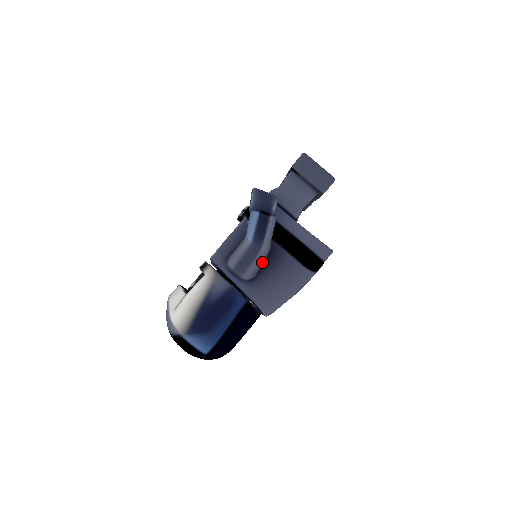
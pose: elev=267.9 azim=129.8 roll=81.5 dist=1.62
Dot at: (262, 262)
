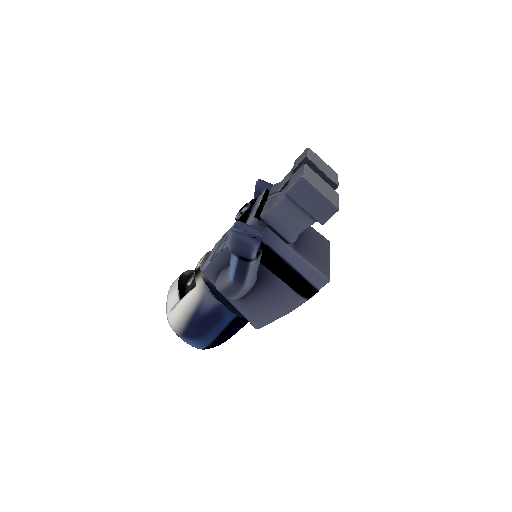
Dot at: (248, 291)
